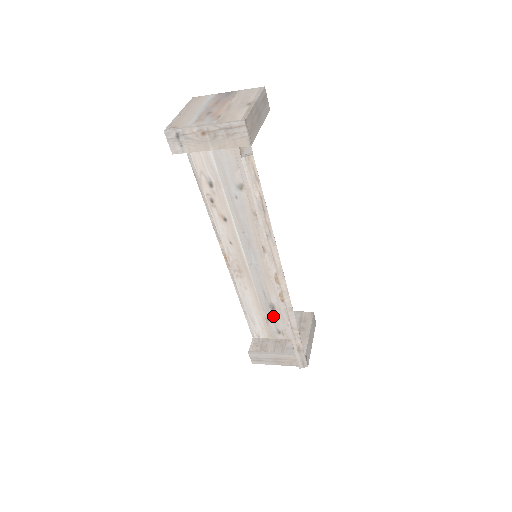
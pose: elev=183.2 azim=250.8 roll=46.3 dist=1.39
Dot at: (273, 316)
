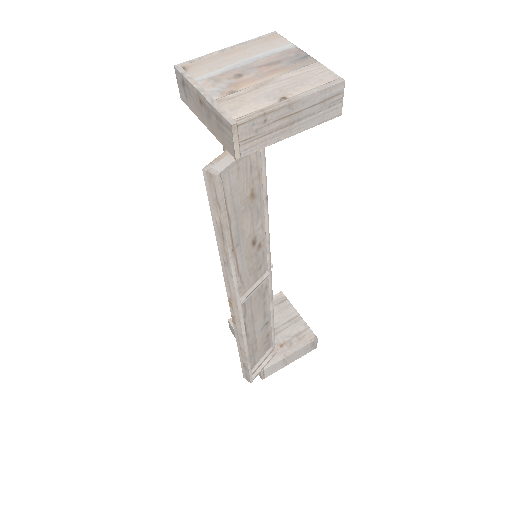
Dot at: occluded
